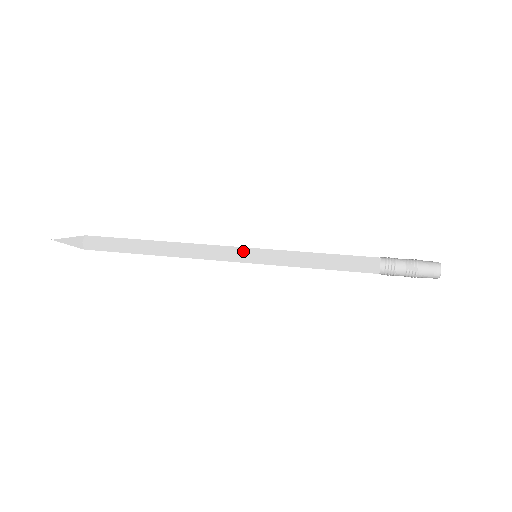
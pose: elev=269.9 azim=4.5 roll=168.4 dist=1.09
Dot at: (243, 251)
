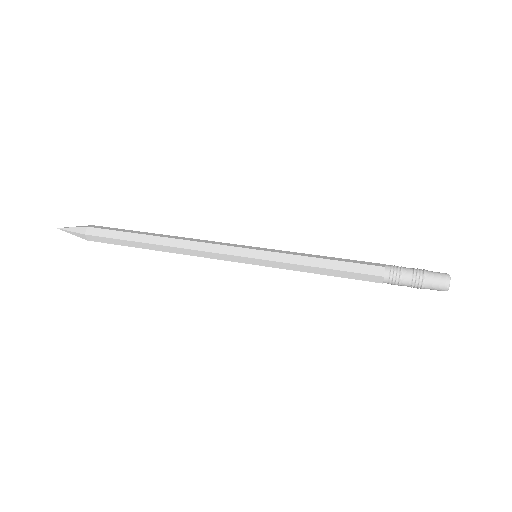
Dot at: (245, 246)
